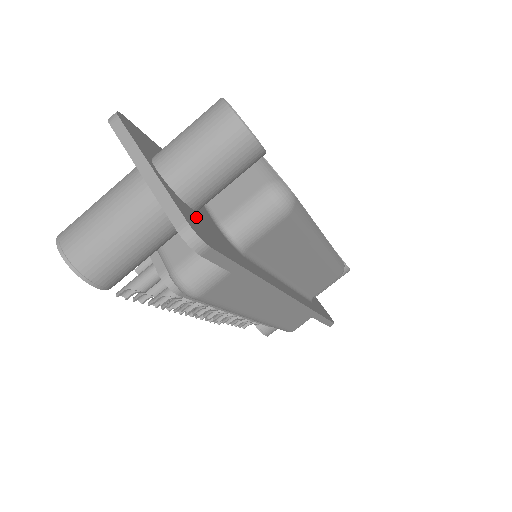
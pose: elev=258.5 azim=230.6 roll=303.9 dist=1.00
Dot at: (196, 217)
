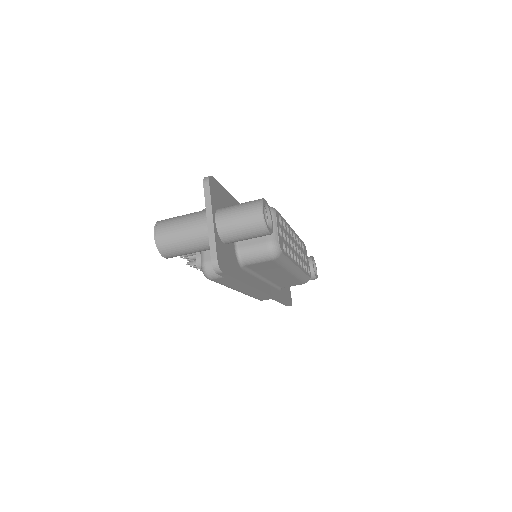
Dot at: (224, 250)
